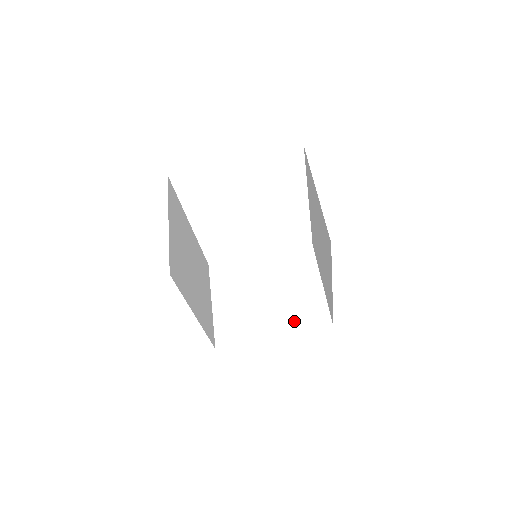
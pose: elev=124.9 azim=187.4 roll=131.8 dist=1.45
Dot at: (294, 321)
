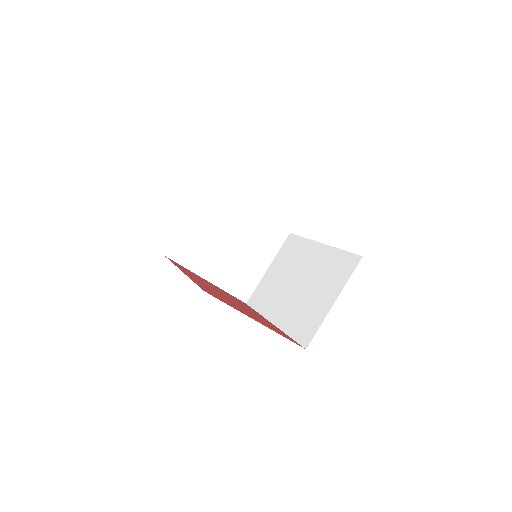
Dot at: (229, 280)
